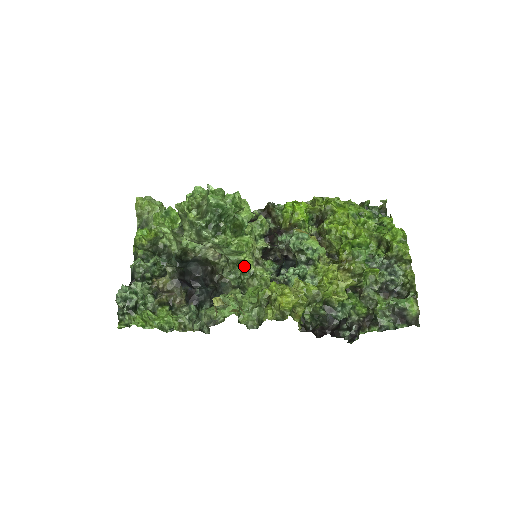
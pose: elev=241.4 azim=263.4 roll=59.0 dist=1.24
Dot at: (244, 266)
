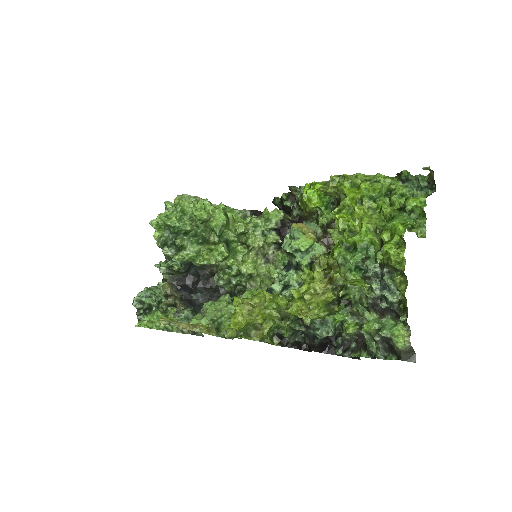
Dot at: (234, 271)
